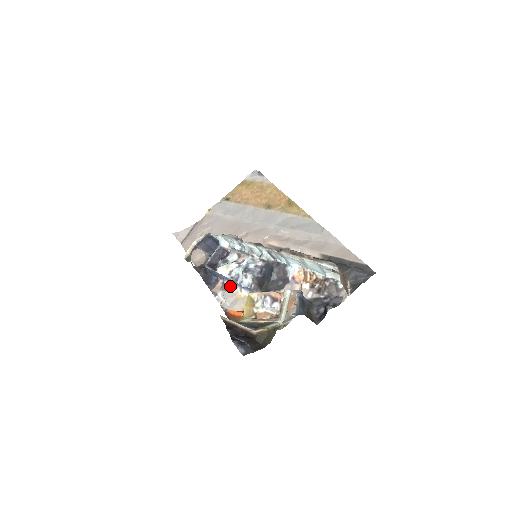
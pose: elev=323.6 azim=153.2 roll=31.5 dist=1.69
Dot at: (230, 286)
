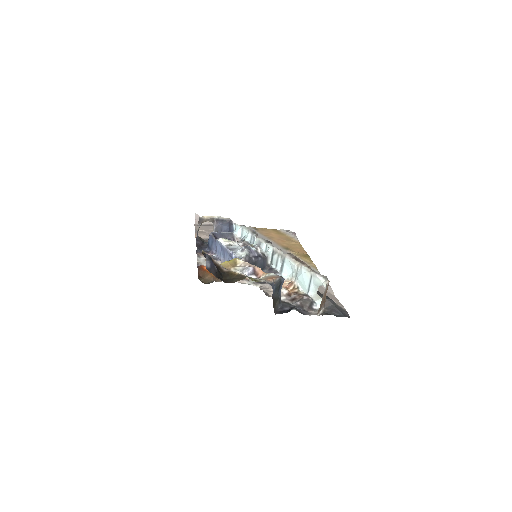
Dot at: (216, 260)
